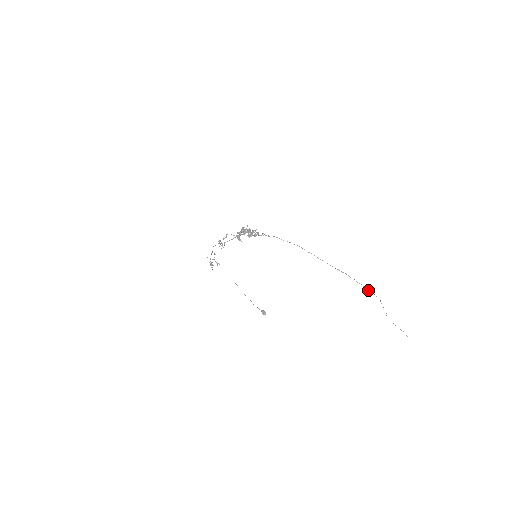
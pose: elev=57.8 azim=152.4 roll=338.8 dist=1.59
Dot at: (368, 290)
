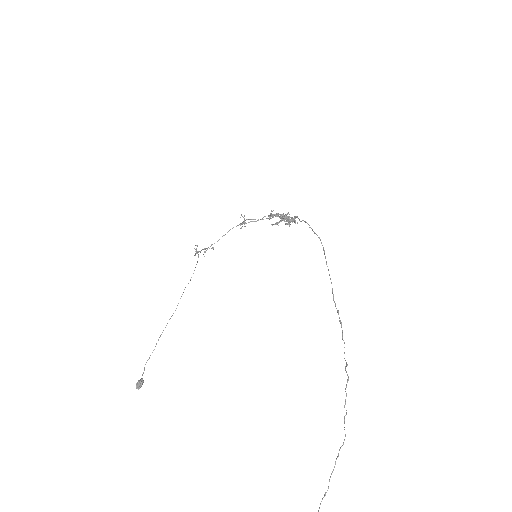
Dot at: occluded
